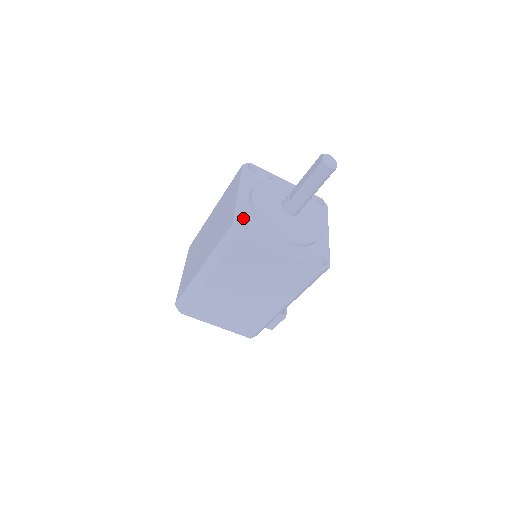
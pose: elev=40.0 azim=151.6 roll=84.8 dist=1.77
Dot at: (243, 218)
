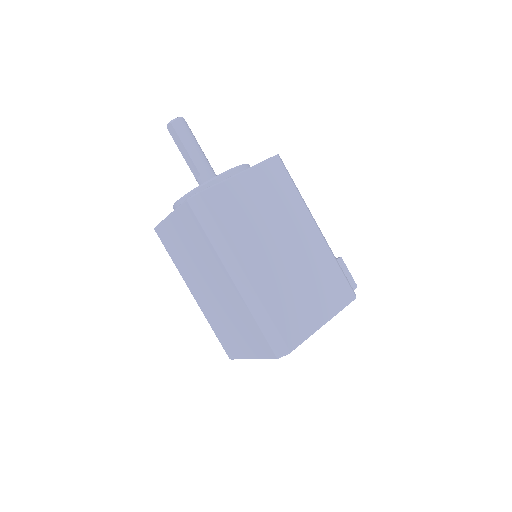
Dot at: occluded
